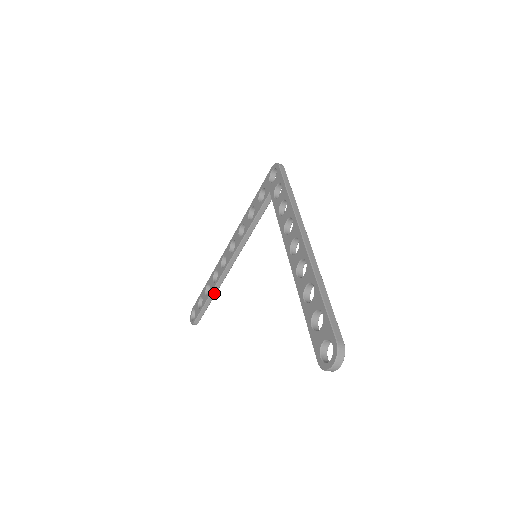
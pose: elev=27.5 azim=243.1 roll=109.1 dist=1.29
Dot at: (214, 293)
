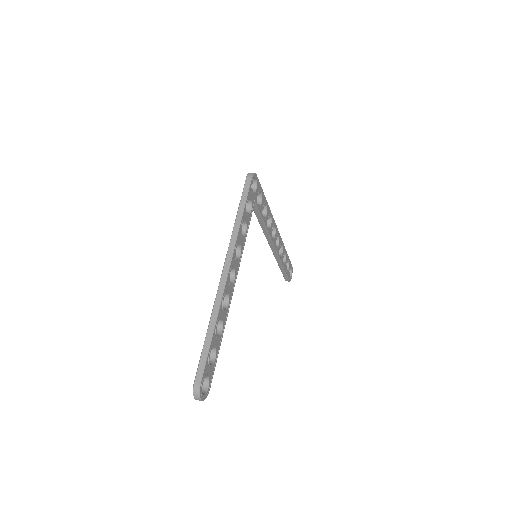
Dot at: (280, 264)
